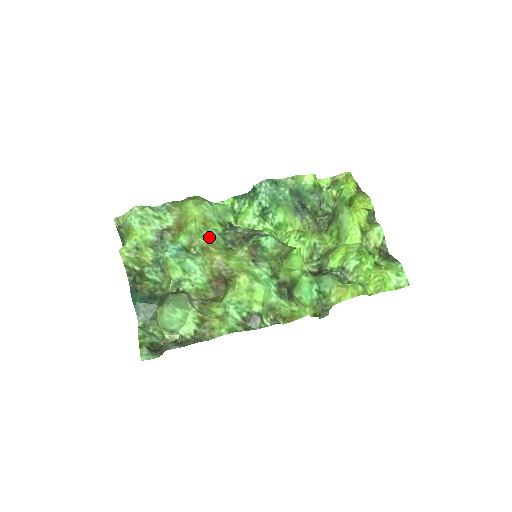
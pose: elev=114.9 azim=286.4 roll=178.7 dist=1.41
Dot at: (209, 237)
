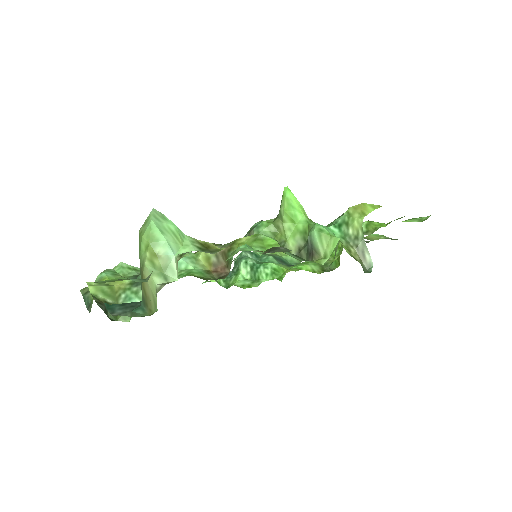
Dot at: occluded
